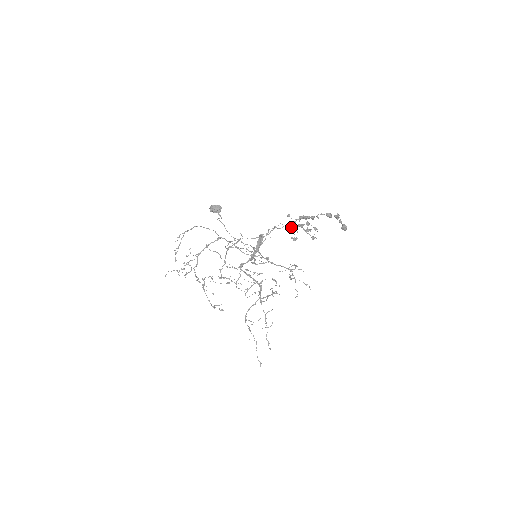
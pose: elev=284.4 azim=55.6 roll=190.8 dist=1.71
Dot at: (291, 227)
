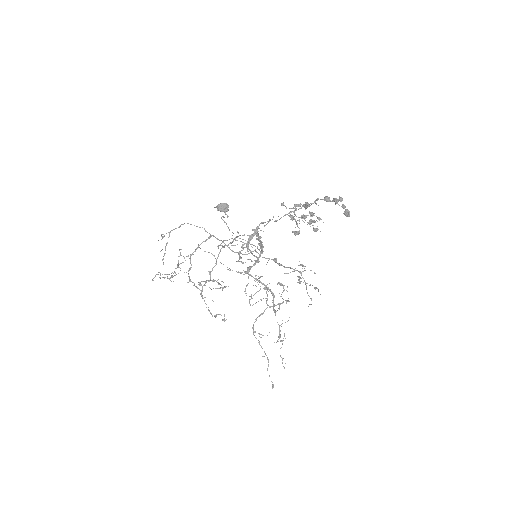
Dot at: (293, 219)
